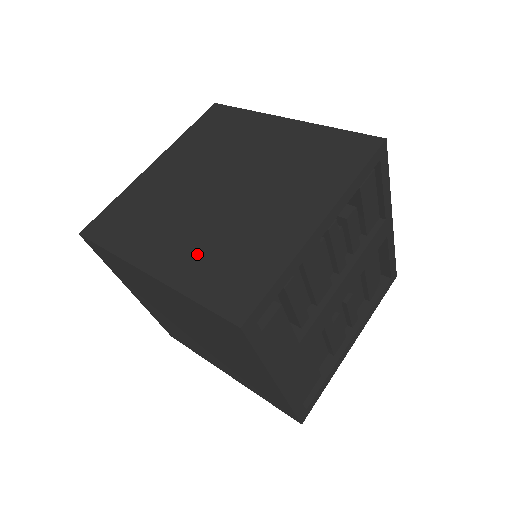
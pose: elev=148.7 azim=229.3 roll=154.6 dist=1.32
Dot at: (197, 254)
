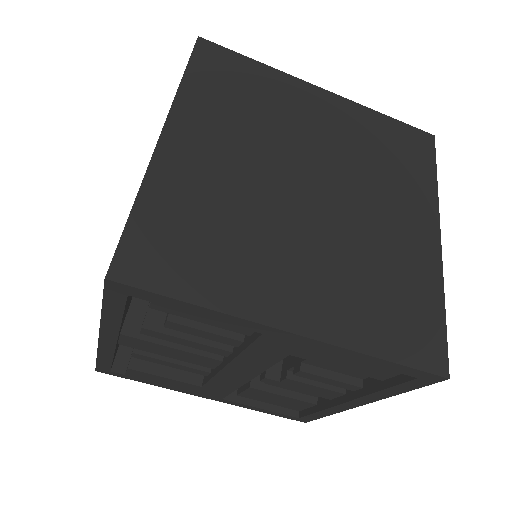
Dot at: occluded
